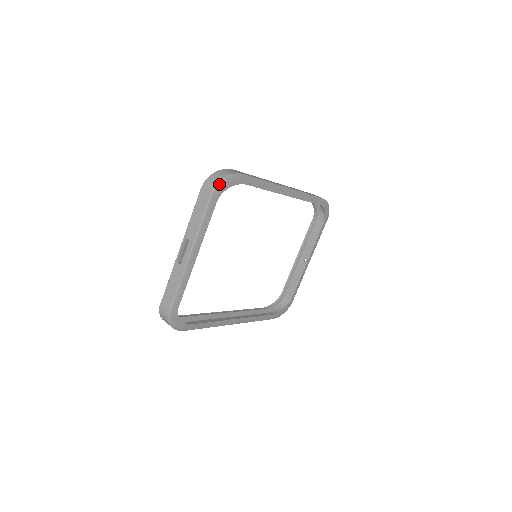
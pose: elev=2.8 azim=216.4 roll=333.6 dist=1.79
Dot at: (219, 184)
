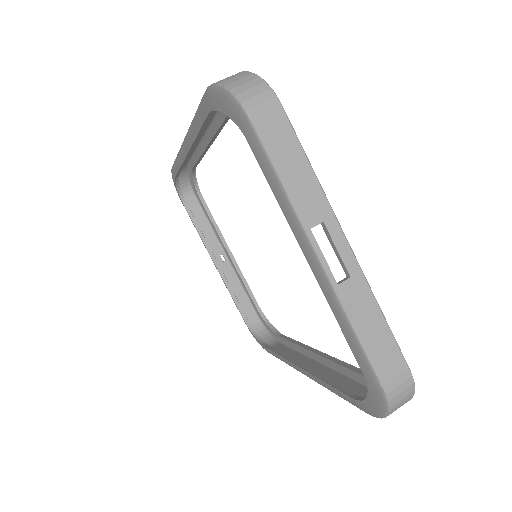
Dot at: (267, 85)
